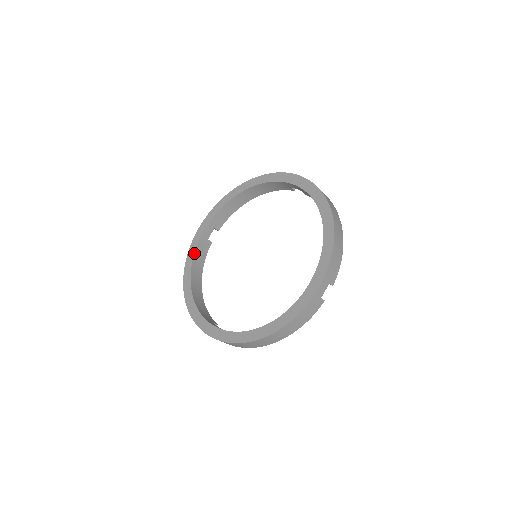
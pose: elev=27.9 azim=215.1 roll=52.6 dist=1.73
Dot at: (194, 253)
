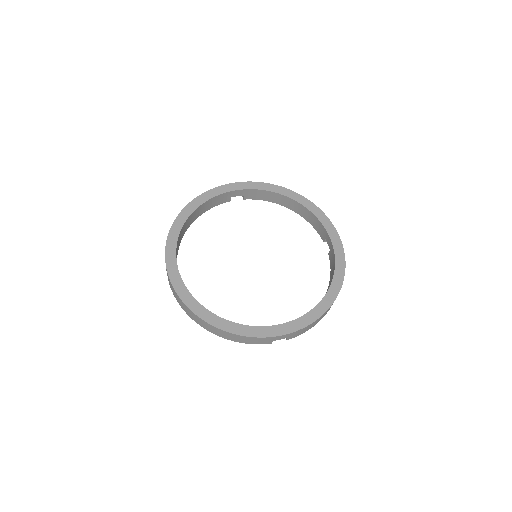
Dot at: (214, 197)
